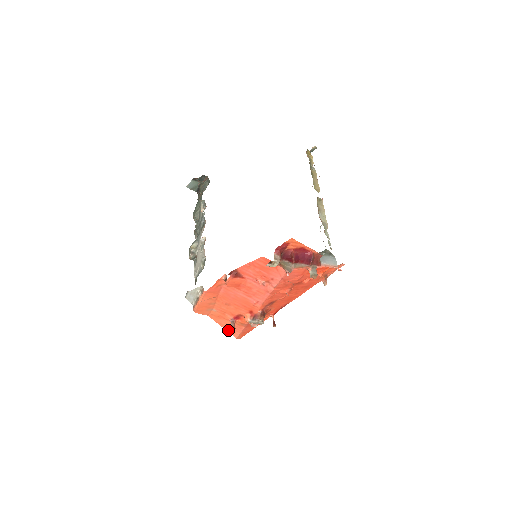
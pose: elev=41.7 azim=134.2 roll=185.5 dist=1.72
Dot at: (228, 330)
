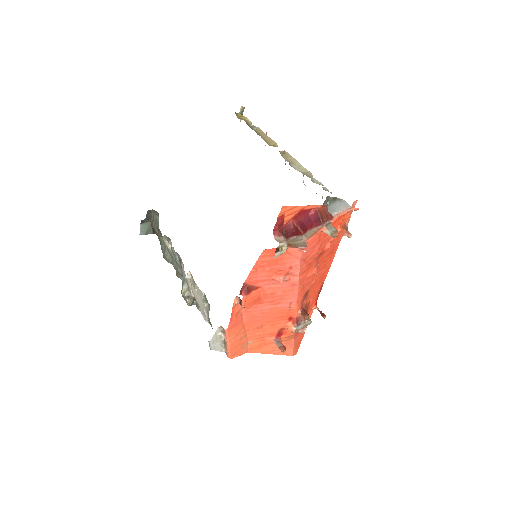
Dot at: (278, 353)
